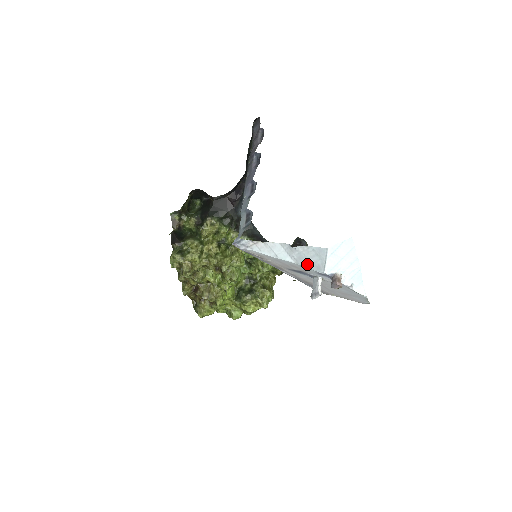
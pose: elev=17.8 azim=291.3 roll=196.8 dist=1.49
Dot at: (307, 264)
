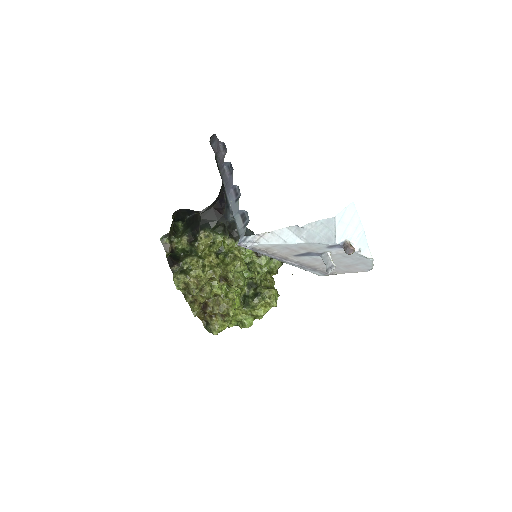
Dot at: (317, 240)
